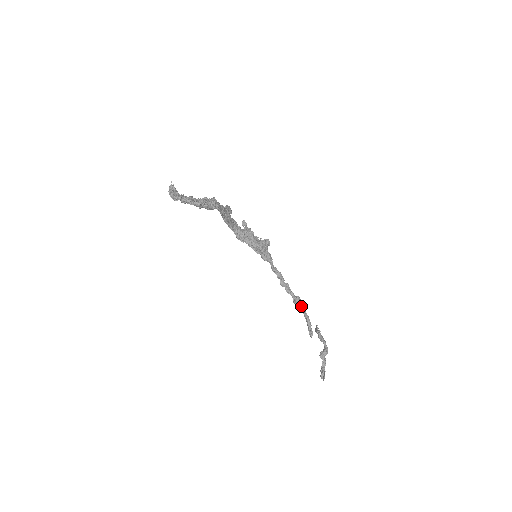
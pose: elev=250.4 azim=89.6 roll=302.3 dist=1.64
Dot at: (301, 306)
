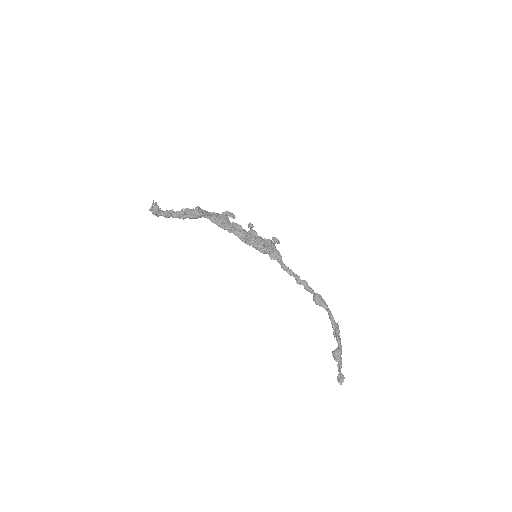
Dot at: (321, 303)
